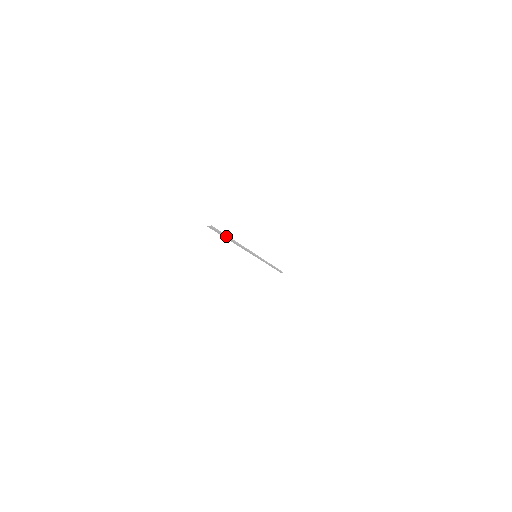
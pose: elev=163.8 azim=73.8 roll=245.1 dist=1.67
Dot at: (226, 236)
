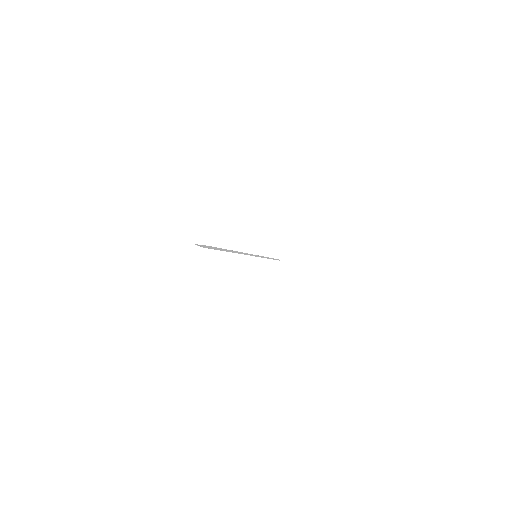
Dot at: (223, 250)
